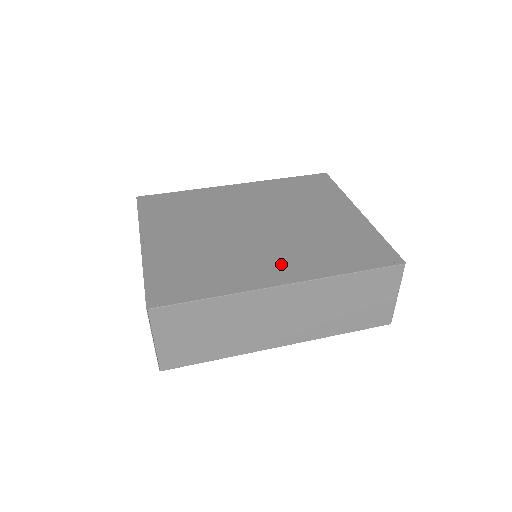
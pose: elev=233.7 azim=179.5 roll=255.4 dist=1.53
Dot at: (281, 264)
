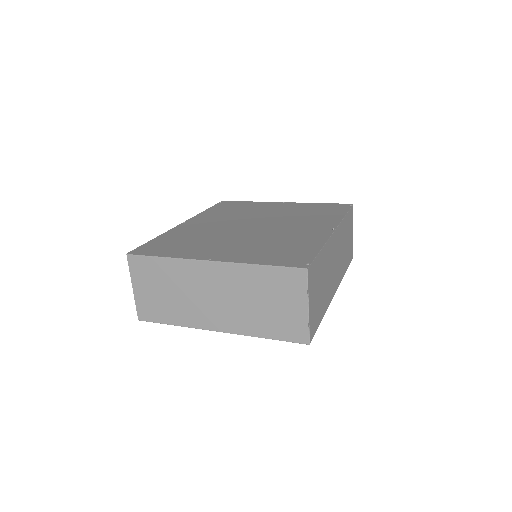
Dot at: (312, 227)
